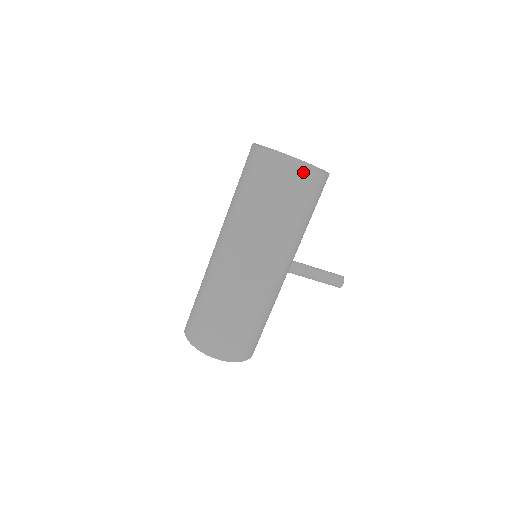
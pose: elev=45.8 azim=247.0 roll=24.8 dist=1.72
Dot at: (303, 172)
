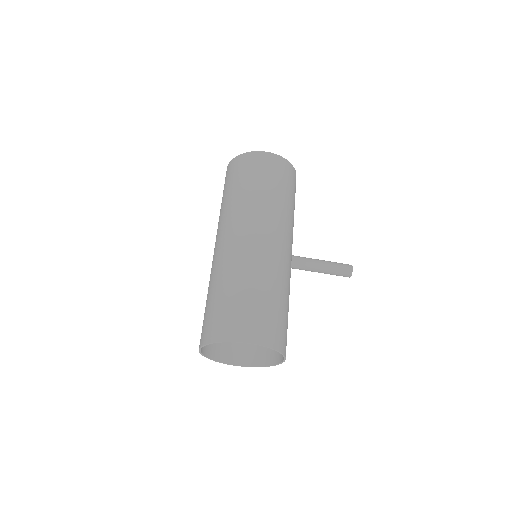
Dot at: (271, 157)
